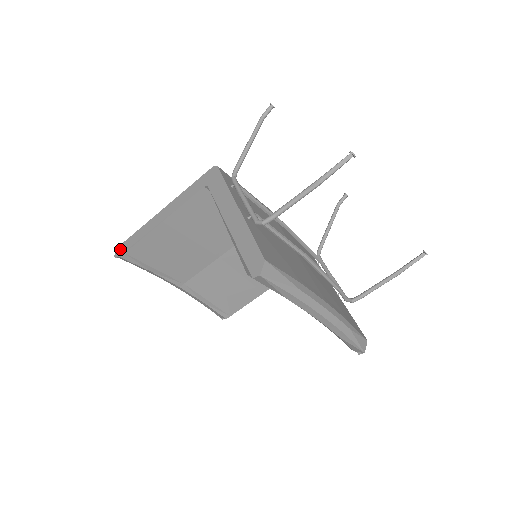
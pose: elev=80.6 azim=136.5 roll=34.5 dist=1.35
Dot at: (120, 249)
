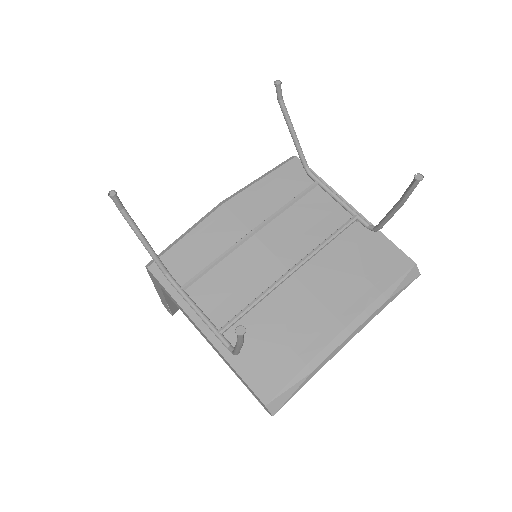
Dot at: occluded
